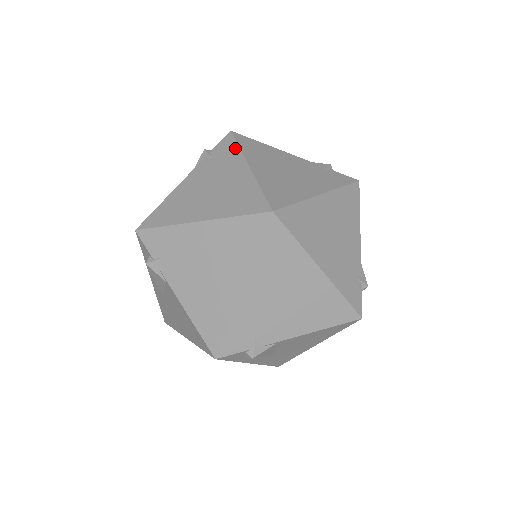
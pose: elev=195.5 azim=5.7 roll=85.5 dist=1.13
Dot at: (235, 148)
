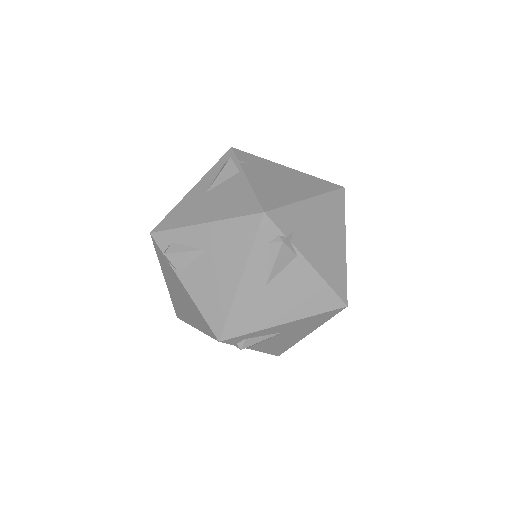
Dot at: occluded
